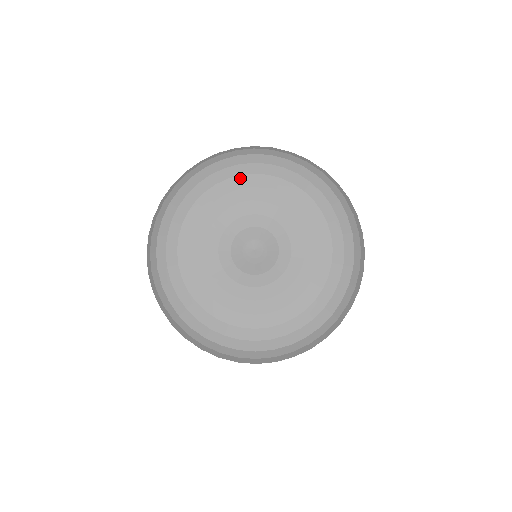
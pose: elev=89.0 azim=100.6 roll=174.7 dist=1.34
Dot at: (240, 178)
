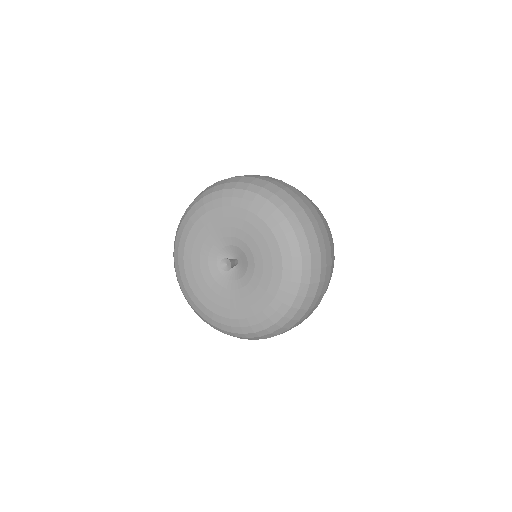
Dot at: (200, 220)
